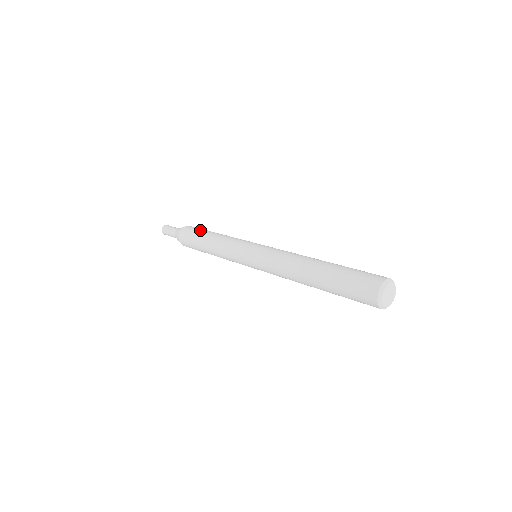
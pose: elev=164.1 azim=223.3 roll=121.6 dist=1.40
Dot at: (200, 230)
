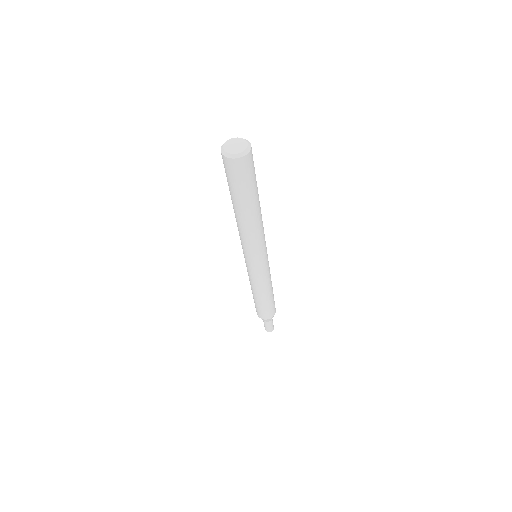
Dot at: occluded
